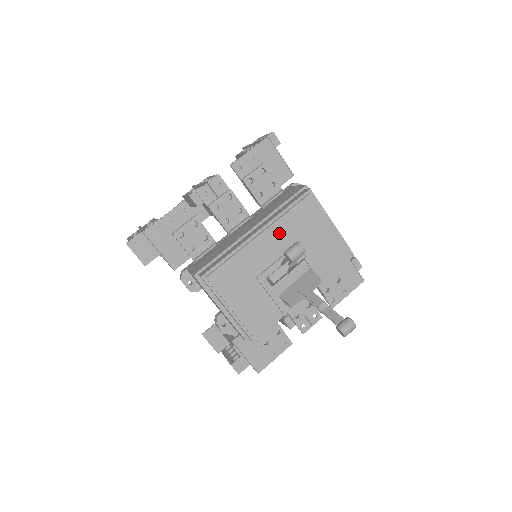
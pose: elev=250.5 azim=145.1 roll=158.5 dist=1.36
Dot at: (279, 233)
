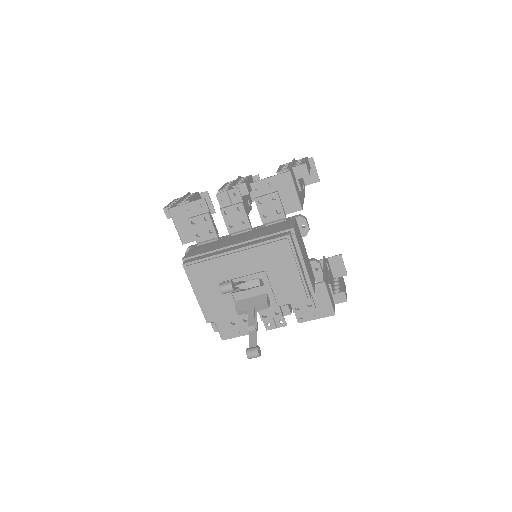
Dot at: (250, 258)
